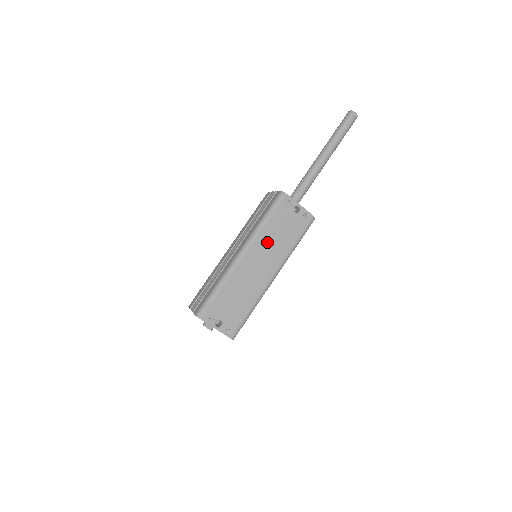
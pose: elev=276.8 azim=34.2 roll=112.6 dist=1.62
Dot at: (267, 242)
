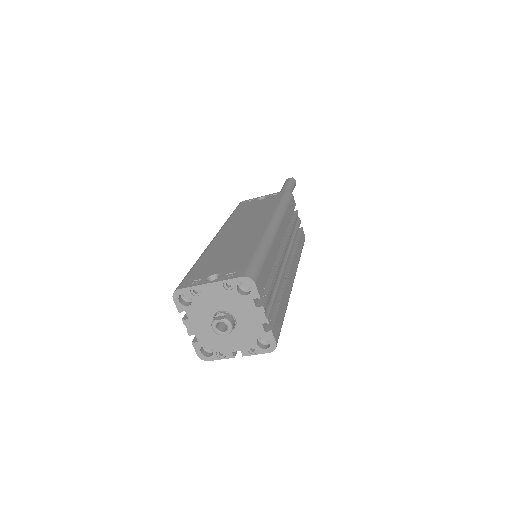
Dot at: (241, 219)
